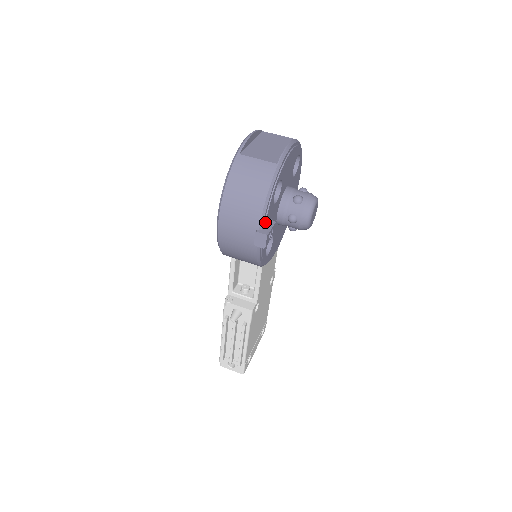
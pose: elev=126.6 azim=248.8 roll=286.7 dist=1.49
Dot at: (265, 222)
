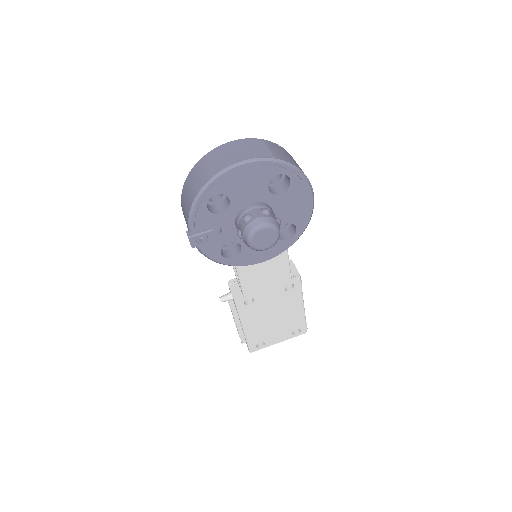
Dot at: (195, 226)
